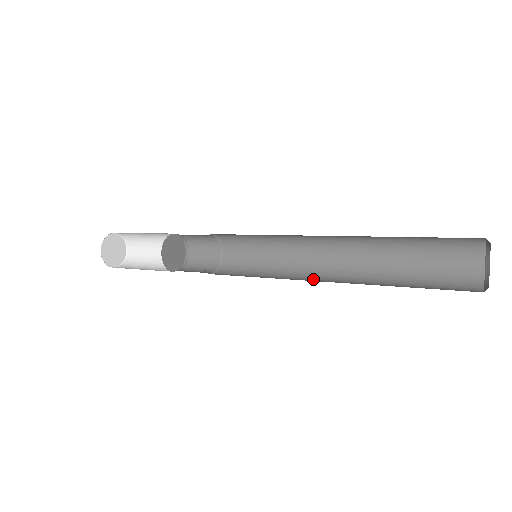
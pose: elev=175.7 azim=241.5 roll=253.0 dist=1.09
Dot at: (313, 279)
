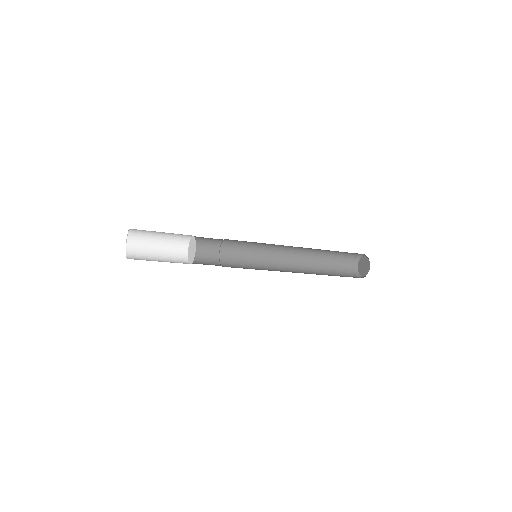
Dot at: occluded
